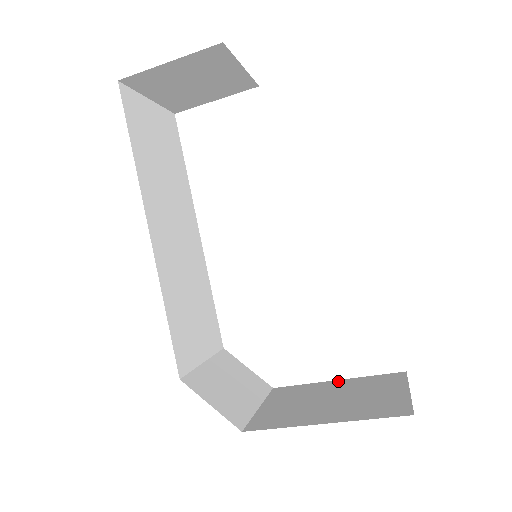
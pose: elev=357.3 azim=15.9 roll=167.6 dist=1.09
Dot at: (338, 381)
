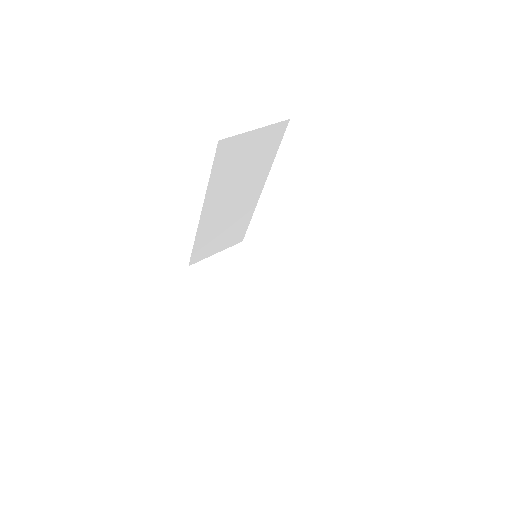
Dot at: (273, 309)
